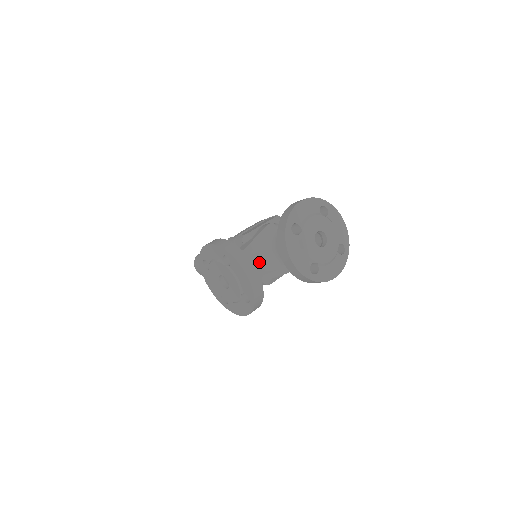
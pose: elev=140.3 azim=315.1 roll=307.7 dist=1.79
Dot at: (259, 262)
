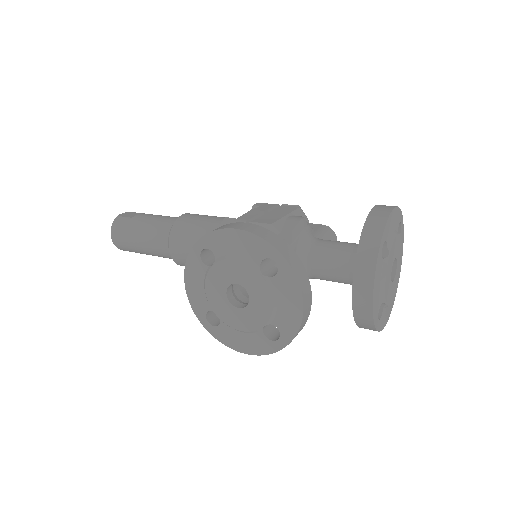
Dot at: occluded
